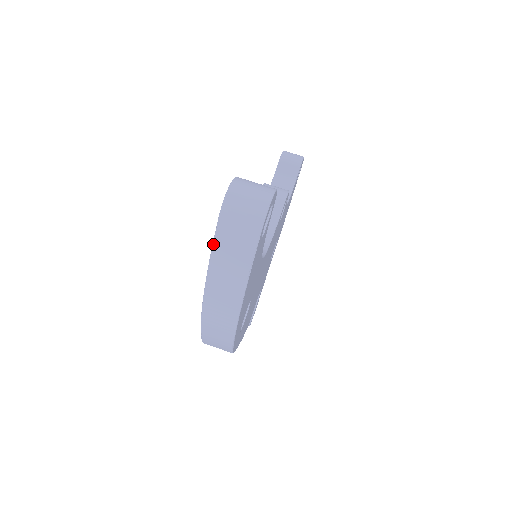
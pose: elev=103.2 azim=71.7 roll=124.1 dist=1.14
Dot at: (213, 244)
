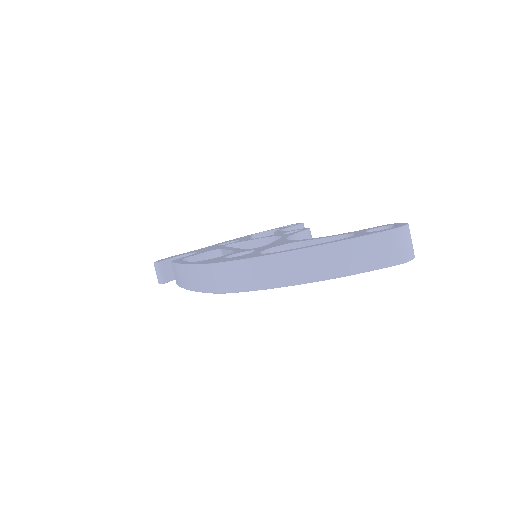
Dot at: (367, 236)
